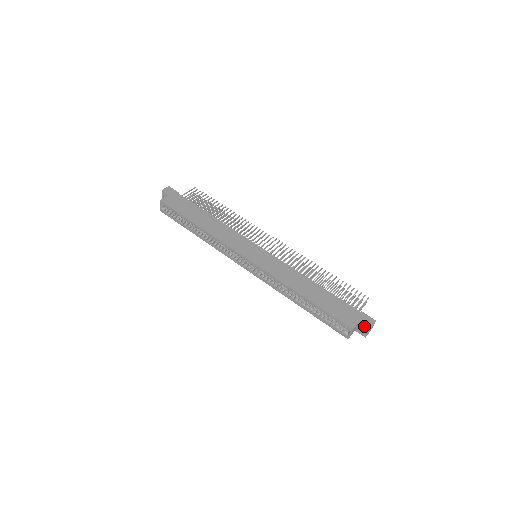
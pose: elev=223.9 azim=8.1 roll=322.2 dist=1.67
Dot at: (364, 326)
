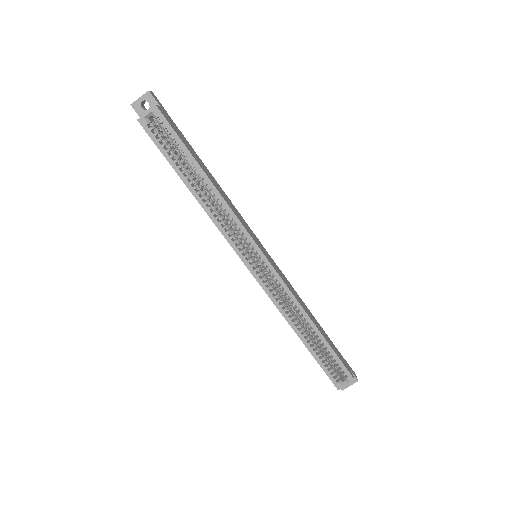
Dot at: occluded
